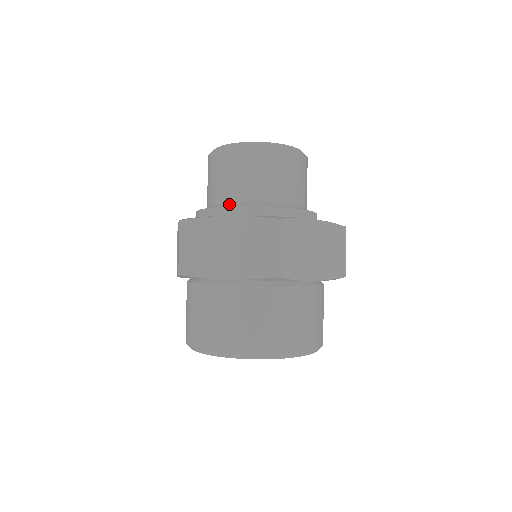
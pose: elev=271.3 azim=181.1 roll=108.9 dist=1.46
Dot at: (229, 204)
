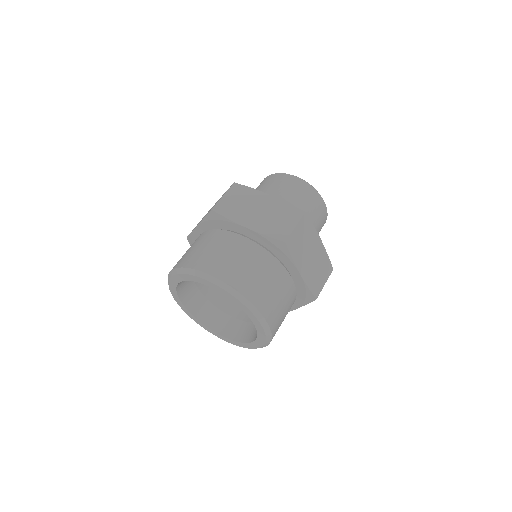
Dot at: occluded
